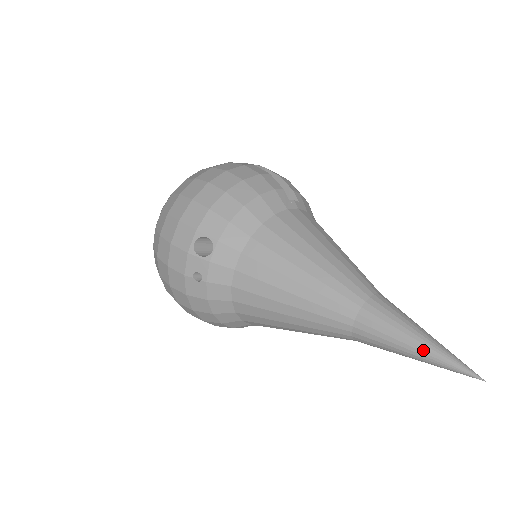
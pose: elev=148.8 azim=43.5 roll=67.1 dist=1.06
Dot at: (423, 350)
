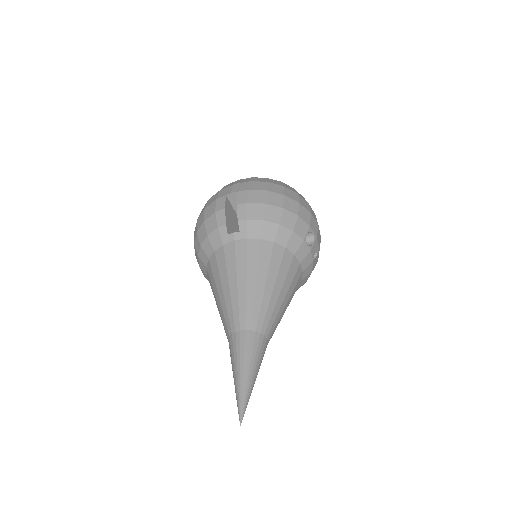
Dot at: (235, 386)
